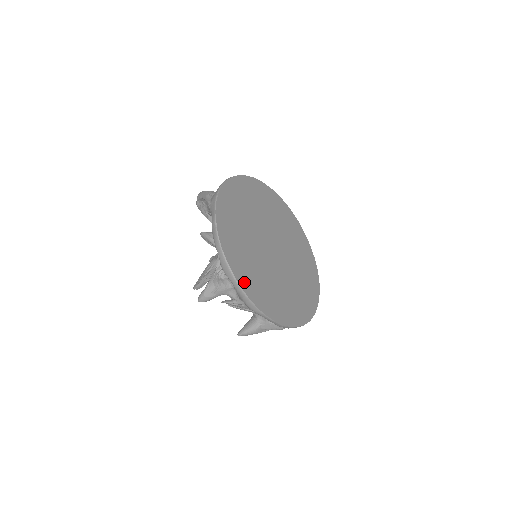
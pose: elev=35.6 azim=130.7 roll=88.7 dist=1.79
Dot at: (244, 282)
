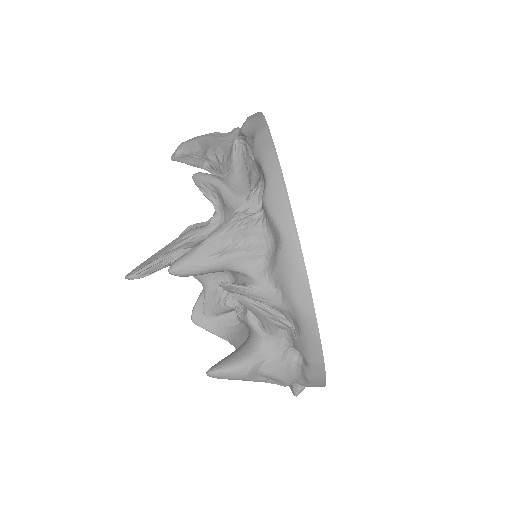
Dot at: occluded
